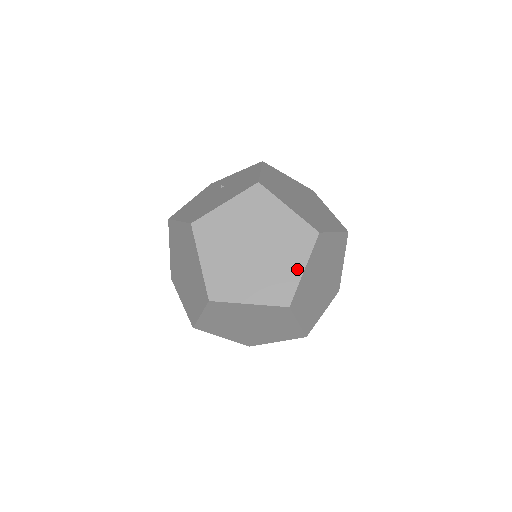
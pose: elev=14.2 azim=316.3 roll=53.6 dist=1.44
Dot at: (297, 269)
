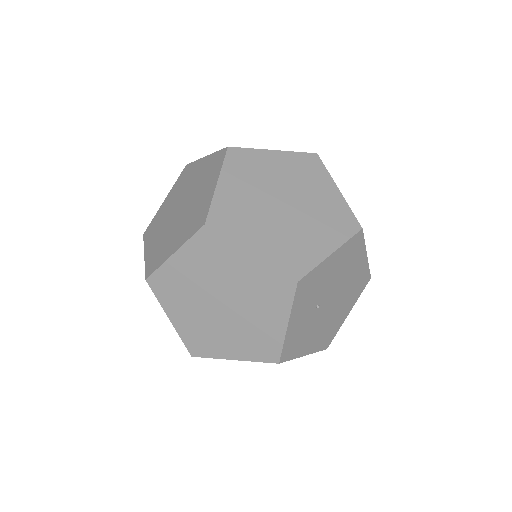
Dot at: (211, 189)
